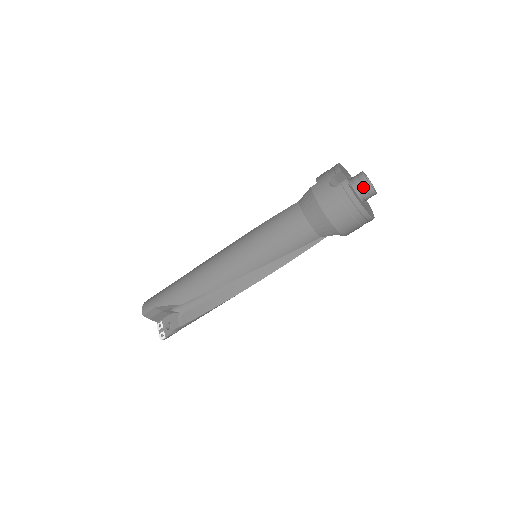
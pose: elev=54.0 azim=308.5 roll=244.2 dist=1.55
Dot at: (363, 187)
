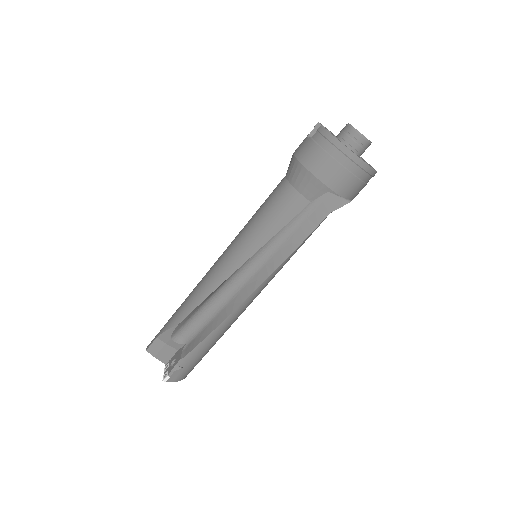
Dot at: (348, 133)
